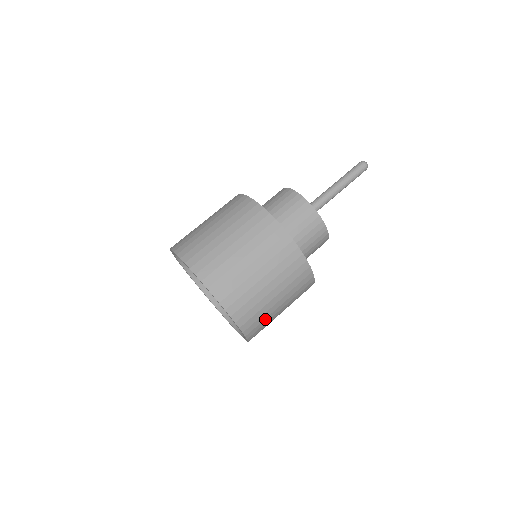
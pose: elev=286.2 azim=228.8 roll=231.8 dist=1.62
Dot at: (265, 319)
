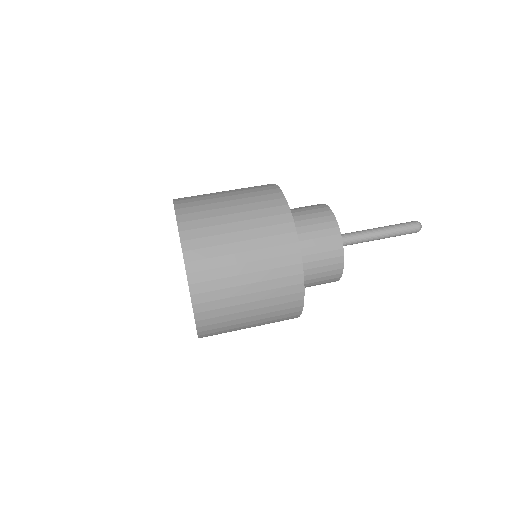
Dot at: (227, 315)
